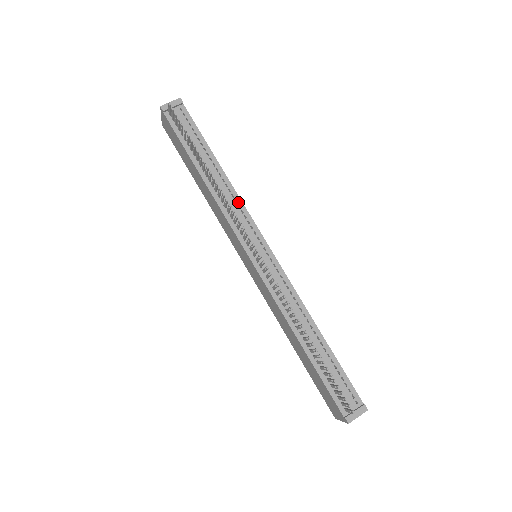
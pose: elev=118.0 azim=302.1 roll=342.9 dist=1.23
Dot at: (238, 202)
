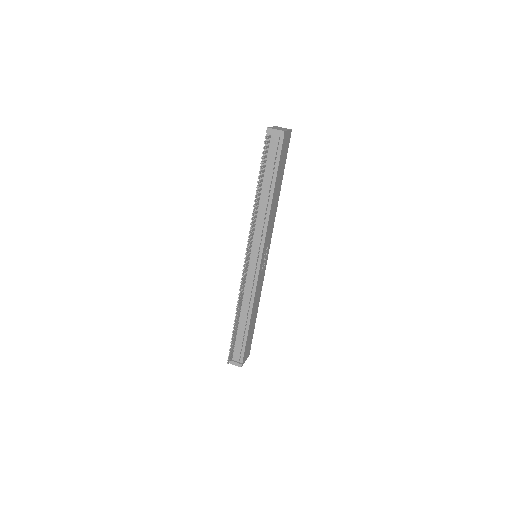
Dot at: (265, 224)
